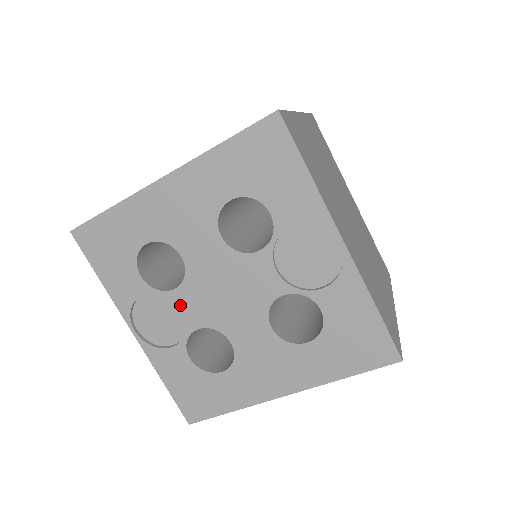
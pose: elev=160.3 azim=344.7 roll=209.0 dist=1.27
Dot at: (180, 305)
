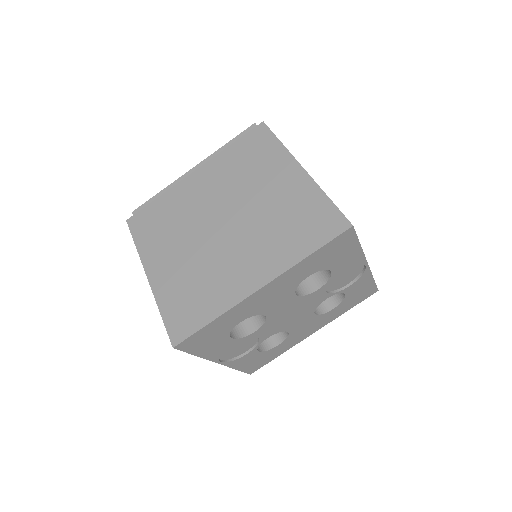
Dot at: (258, 335)
